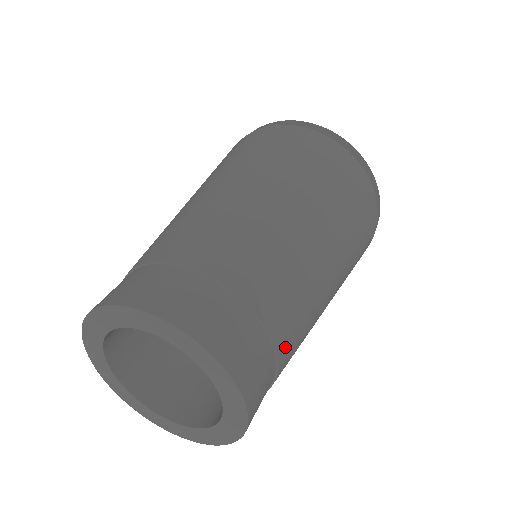
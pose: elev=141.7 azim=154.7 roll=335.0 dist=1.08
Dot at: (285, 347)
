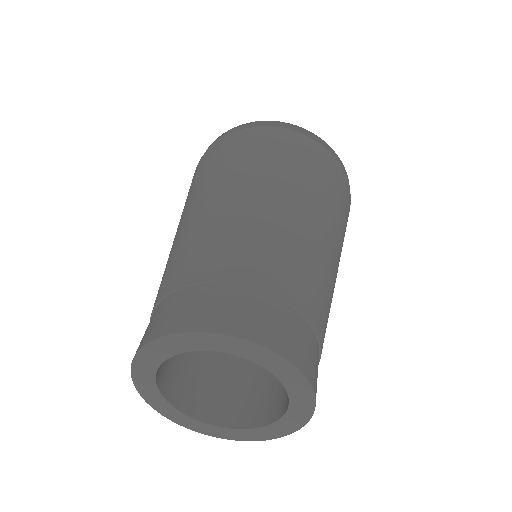
Dot at: (295, 293)
